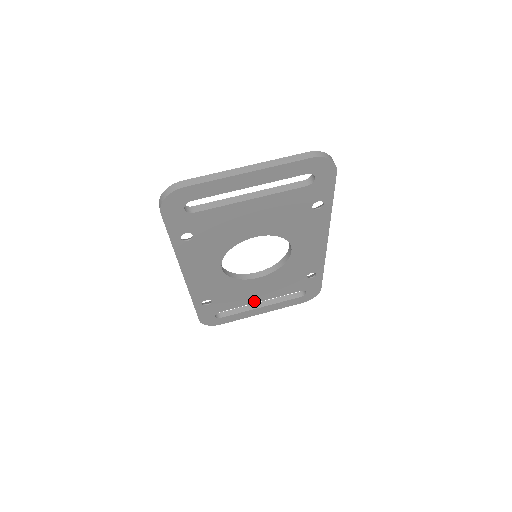
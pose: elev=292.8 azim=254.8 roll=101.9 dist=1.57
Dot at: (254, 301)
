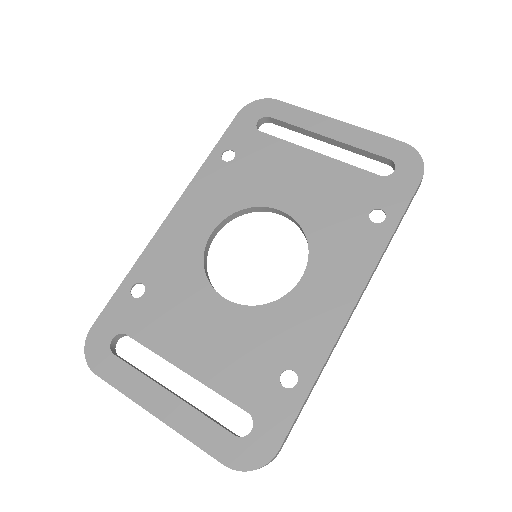
Dot at: (177, 359)
